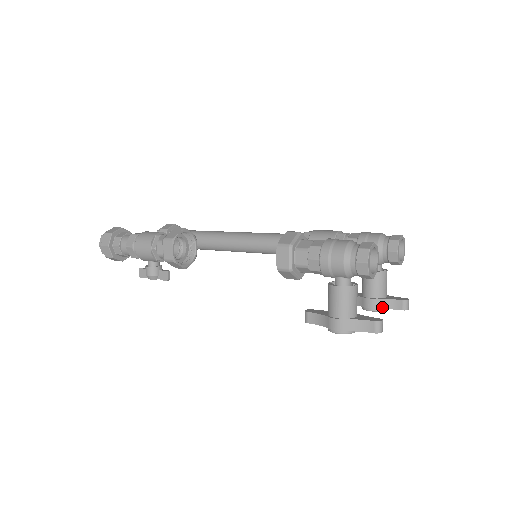
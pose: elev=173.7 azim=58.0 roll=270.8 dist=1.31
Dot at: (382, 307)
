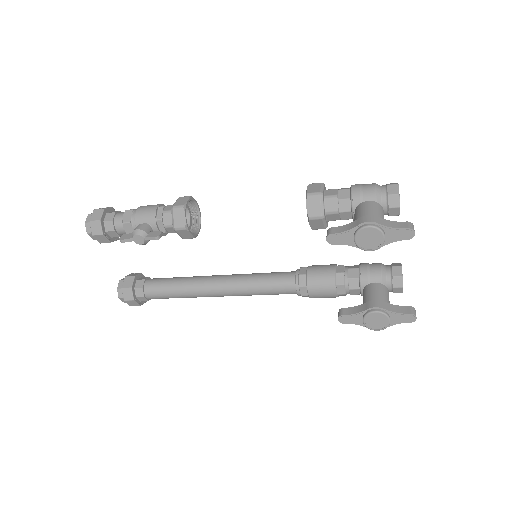
Dot at: (389, 309)
